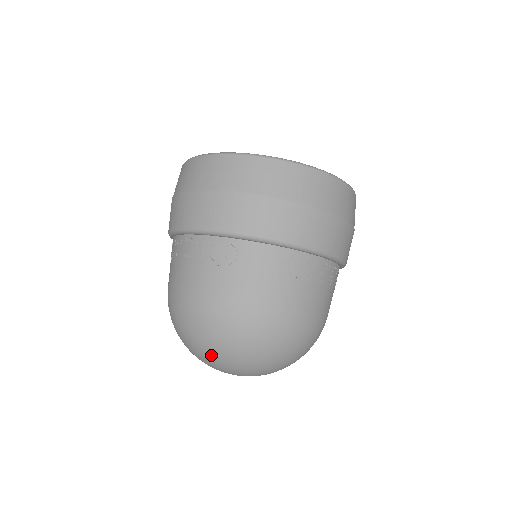
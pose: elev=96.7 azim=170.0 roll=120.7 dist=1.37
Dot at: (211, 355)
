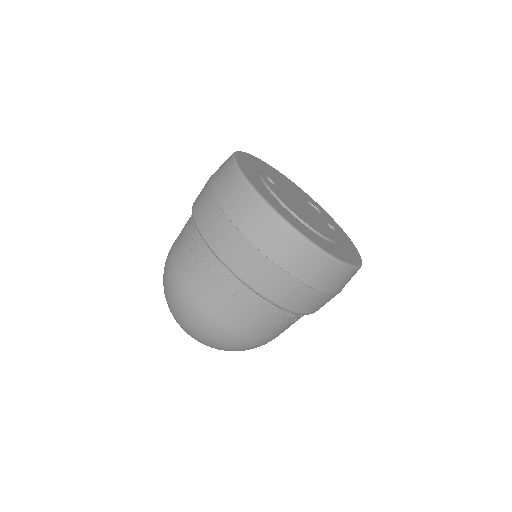
Dot at: (182, 327)
